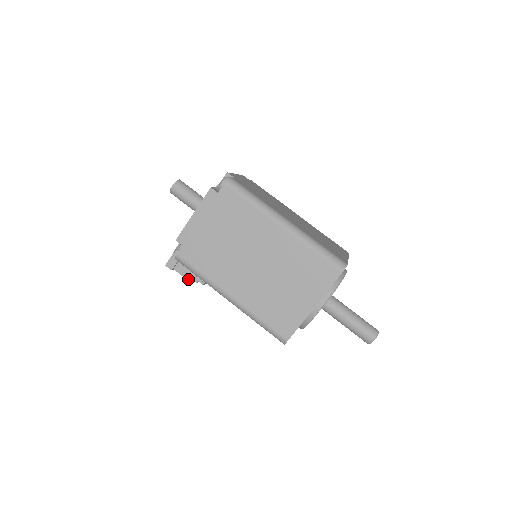
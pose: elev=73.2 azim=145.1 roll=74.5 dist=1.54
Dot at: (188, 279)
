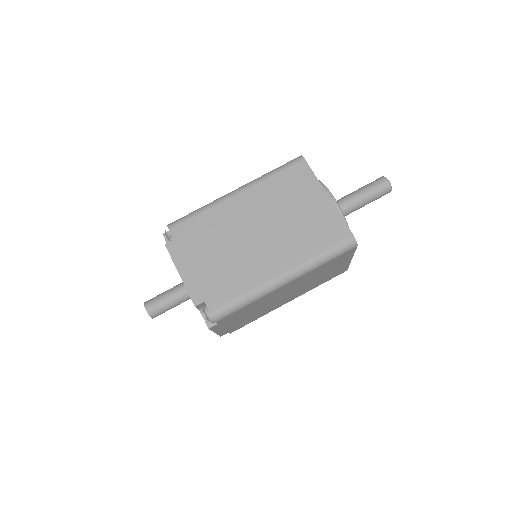
Dot at: occluded
